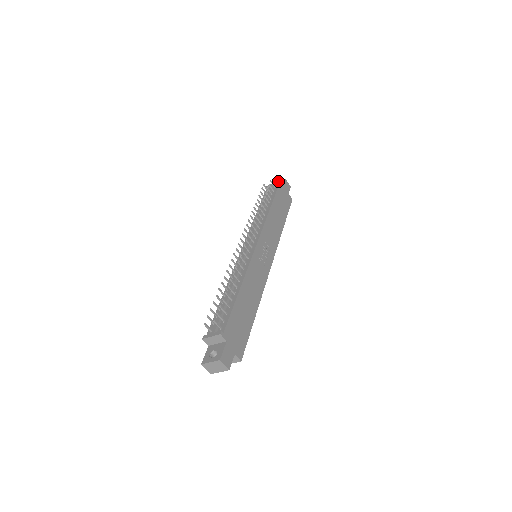
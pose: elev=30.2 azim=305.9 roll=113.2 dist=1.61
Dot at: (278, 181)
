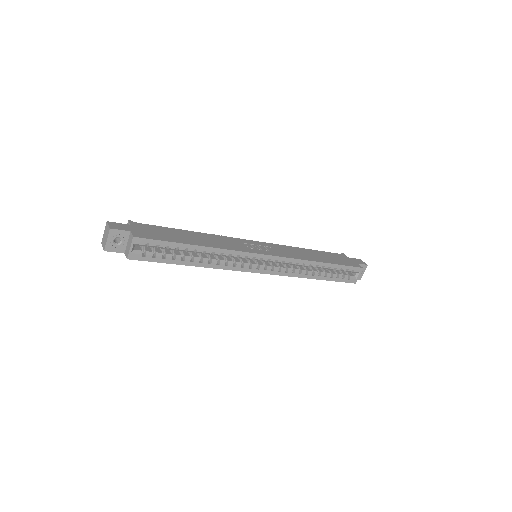
Dot at: (342, 253)
